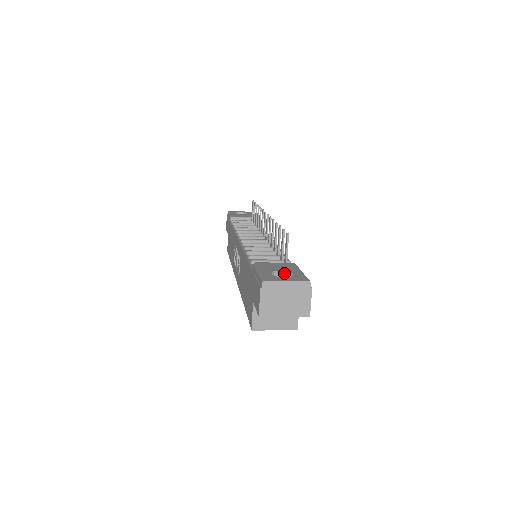
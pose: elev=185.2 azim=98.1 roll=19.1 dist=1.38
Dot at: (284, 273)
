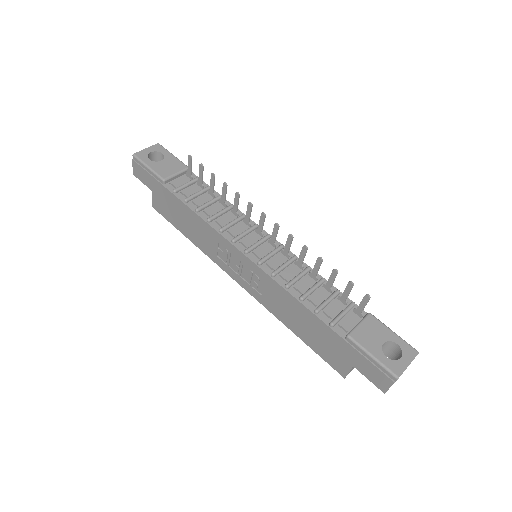
Dot at: (385, 343)
